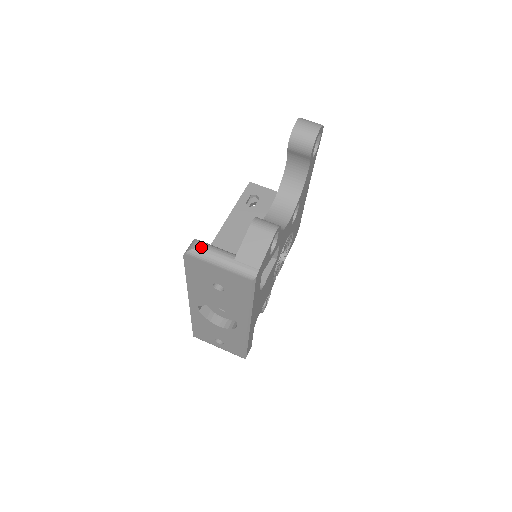
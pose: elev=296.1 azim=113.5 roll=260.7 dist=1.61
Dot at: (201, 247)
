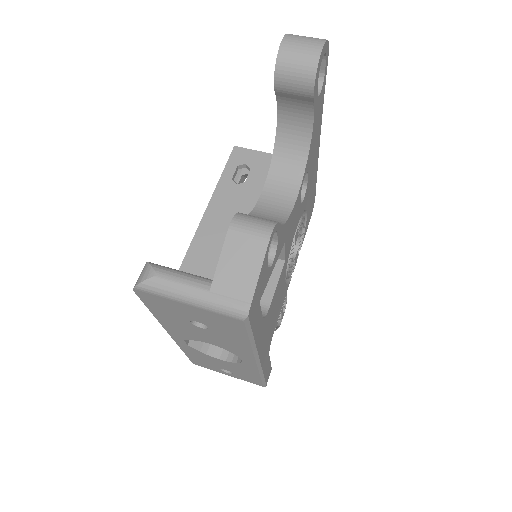
Dot at: (155, 277)
